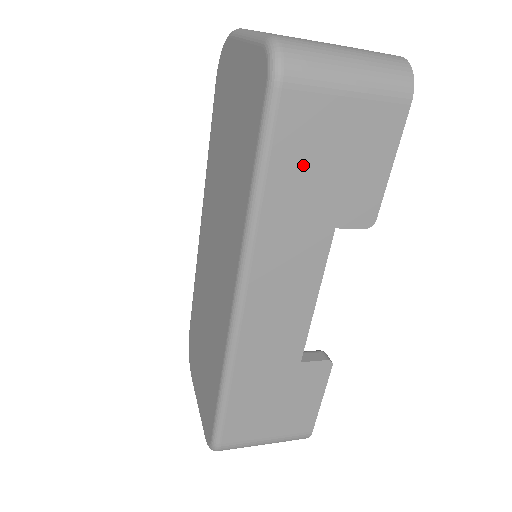
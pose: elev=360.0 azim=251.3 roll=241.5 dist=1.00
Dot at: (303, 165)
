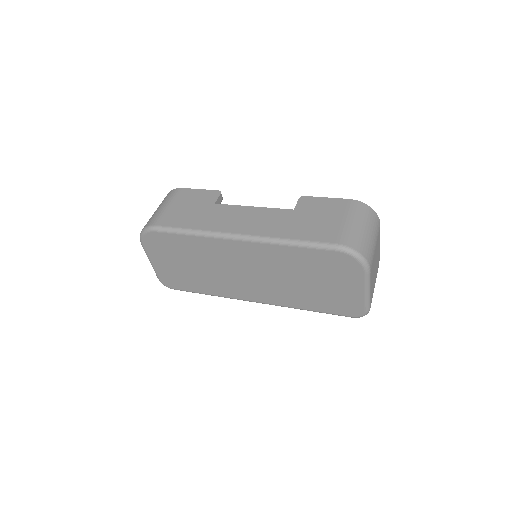
Dot at: occluded
